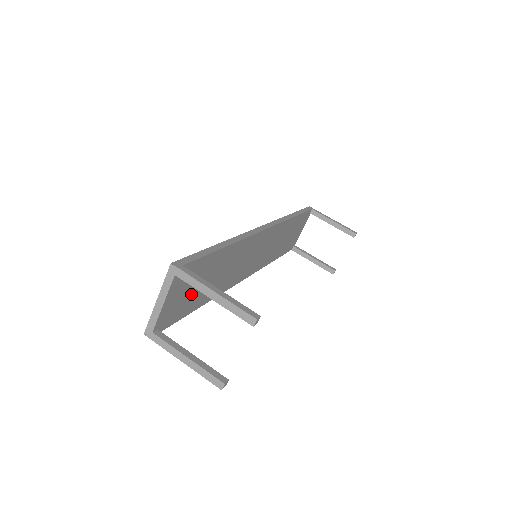
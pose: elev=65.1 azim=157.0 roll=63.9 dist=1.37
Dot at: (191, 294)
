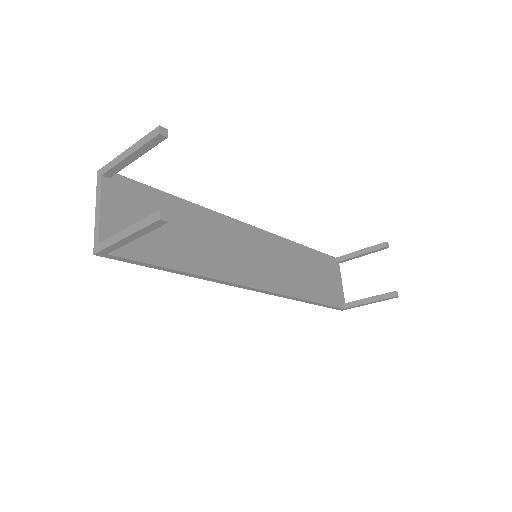
Dot at: (150, 232)
